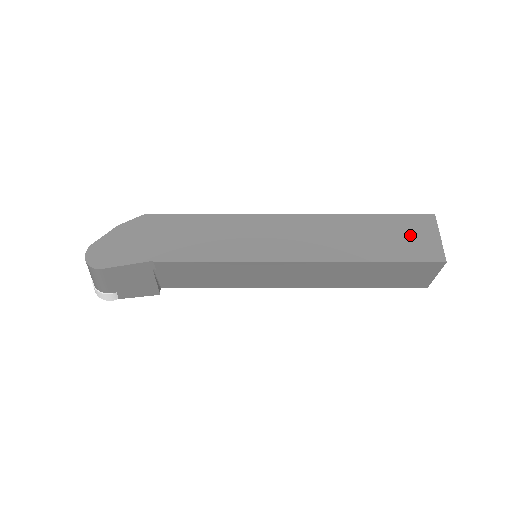
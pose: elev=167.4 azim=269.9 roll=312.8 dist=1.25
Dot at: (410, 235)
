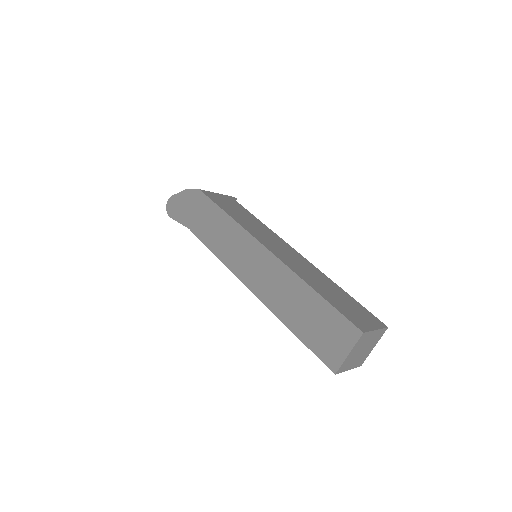
Dot at: (329, 333)
